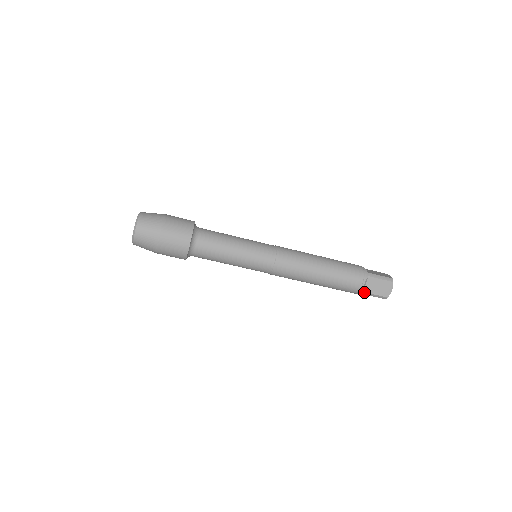
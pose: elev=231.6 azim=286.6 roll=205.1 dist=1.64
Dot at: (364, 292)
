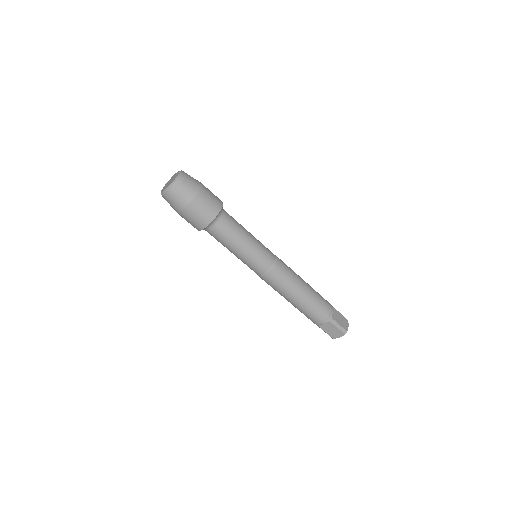
Dot at: (319, 326)
